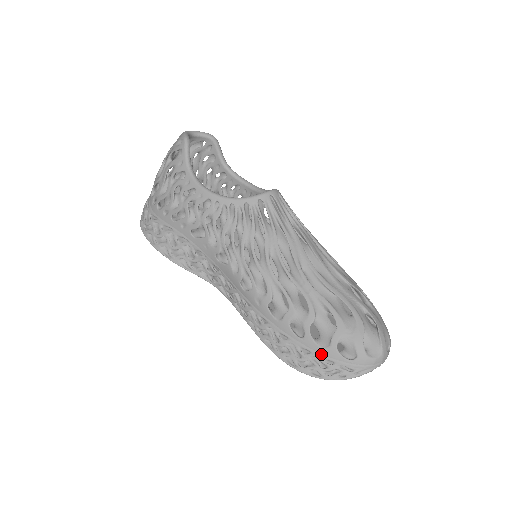
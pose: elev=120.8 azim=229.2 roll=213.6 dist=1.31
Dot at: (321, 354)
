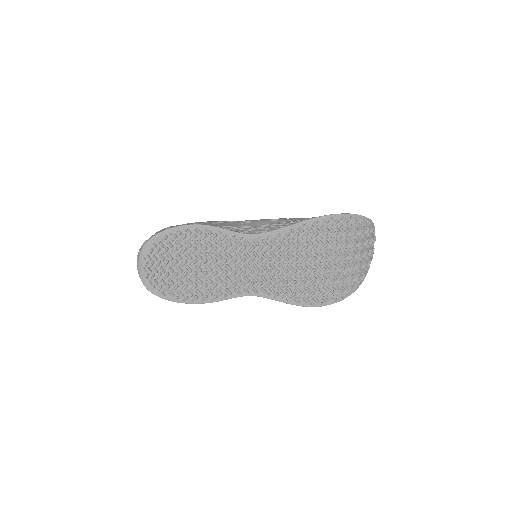
Dot at: occluded
